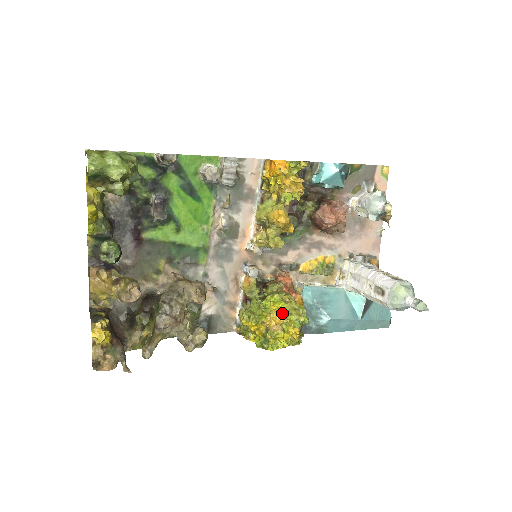
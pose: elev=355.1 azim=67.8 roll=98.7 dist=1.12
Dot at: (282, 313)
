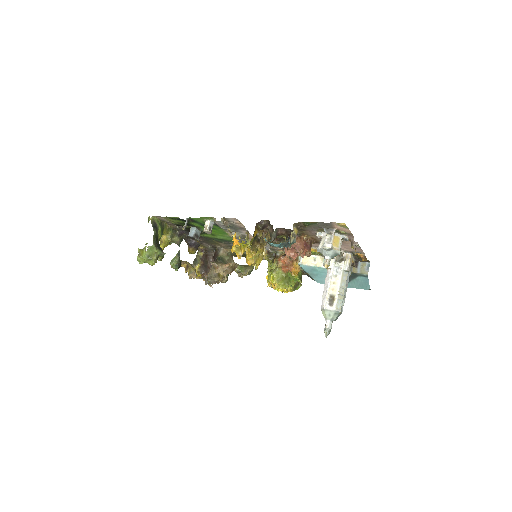
Dot at: (276, 283)
